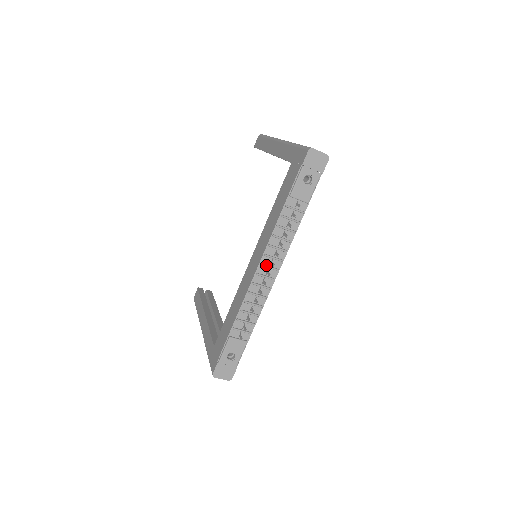
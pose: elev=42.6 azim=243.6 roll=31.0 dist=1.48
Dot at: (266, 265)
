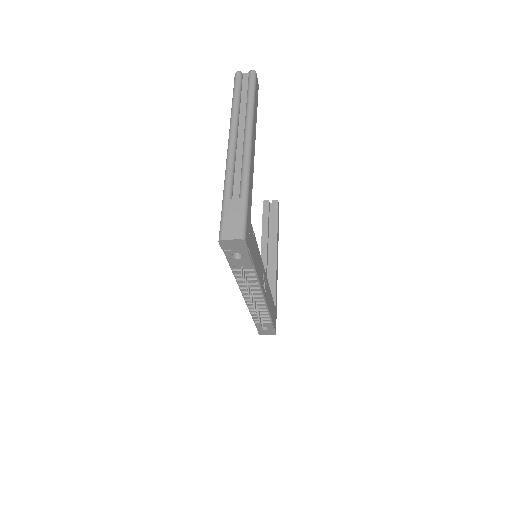
Dot at: (249, 296)
